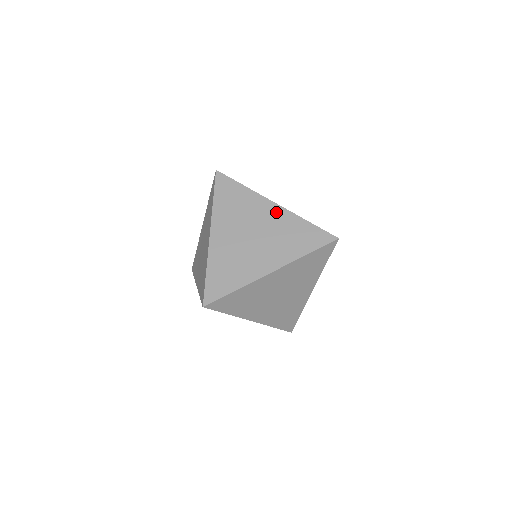
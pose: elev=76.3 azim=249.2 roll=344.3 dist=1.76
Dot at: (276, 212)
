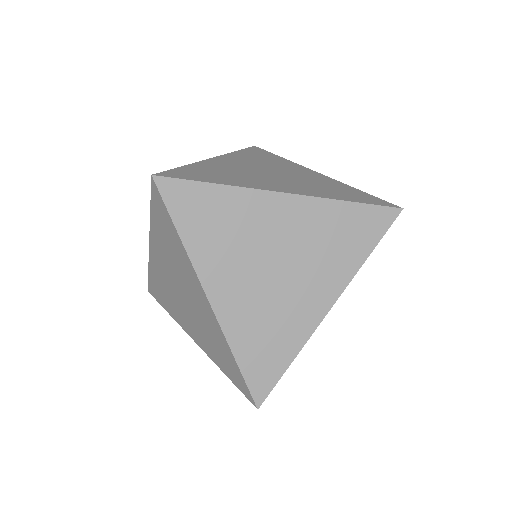
Dot at: occluded
